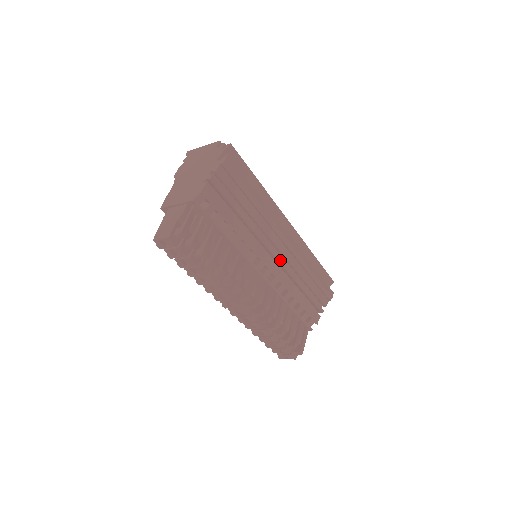
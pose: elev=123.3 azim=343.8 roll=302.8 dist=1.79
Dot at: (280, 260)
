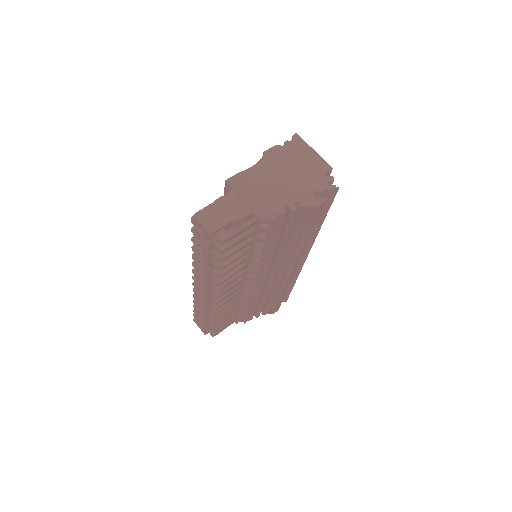
Dot at: (270, 280)
